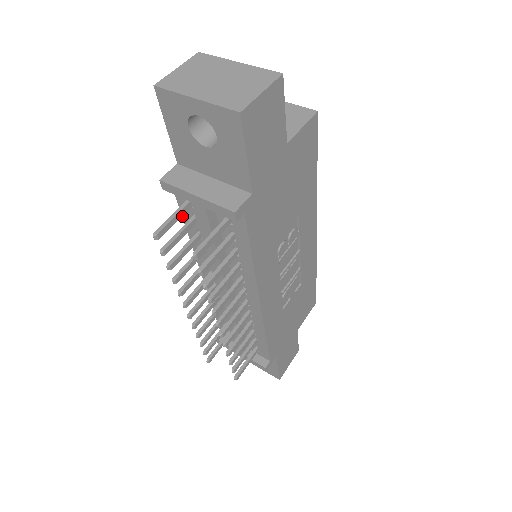
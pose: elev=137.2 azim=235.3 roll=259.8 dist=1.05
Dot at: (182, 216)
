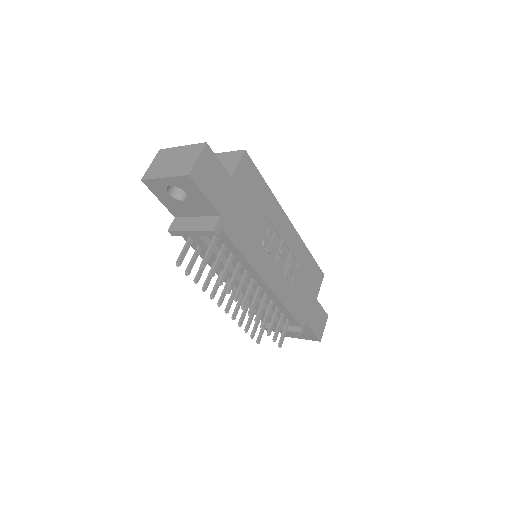
Dot at: (193, 248)
